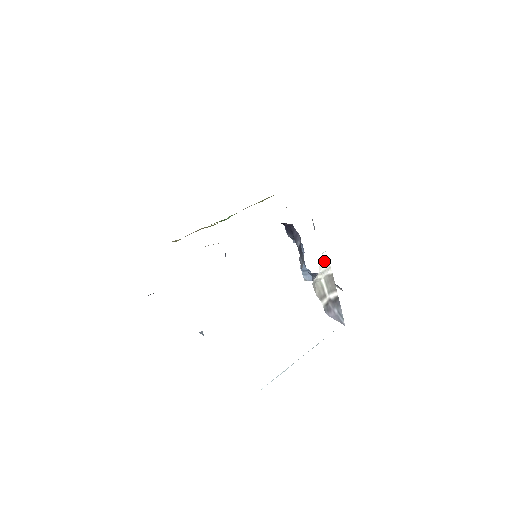
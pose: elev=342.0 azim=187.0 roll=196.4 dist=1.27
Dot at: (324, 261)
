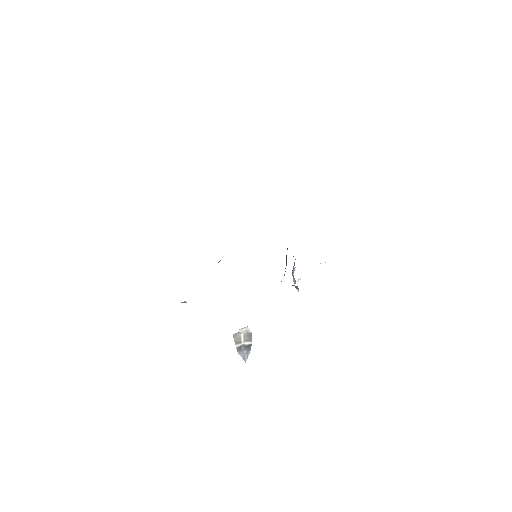
Dot at: (244, 328)
